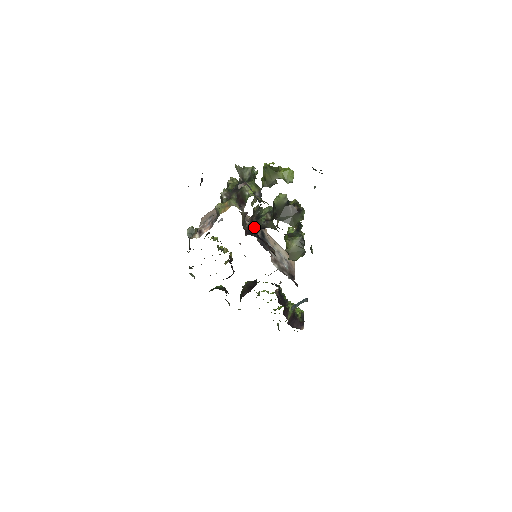
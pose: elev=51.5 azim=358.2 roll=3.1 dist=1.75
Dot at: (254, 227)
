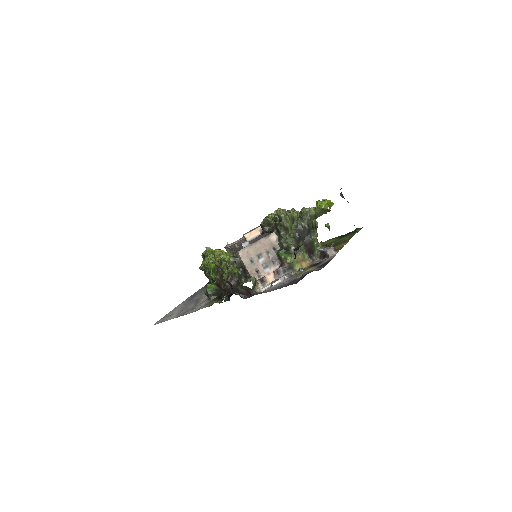
Dot at: occluded
